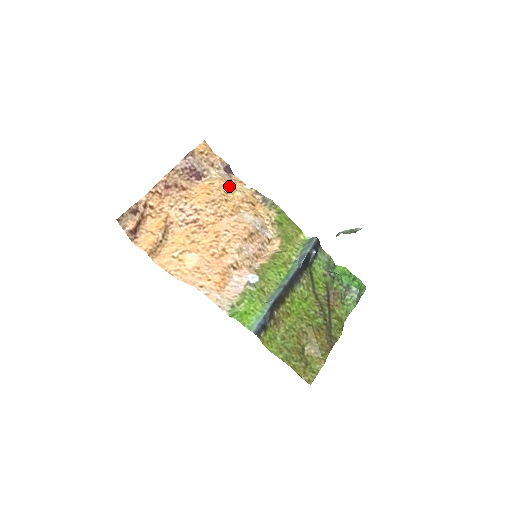
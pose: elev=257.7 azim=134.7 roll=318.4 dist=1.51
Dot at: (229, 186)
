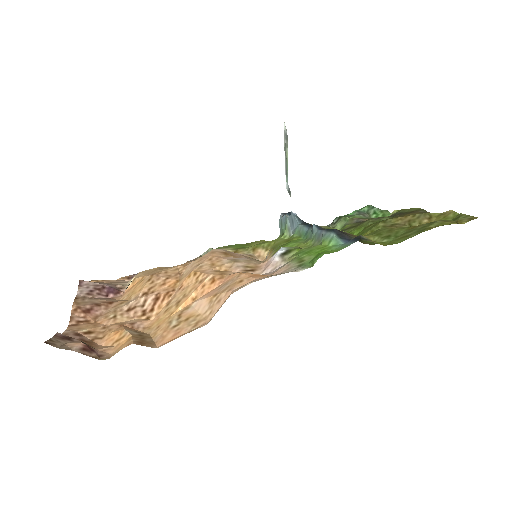
Dot at: (155, 268)
